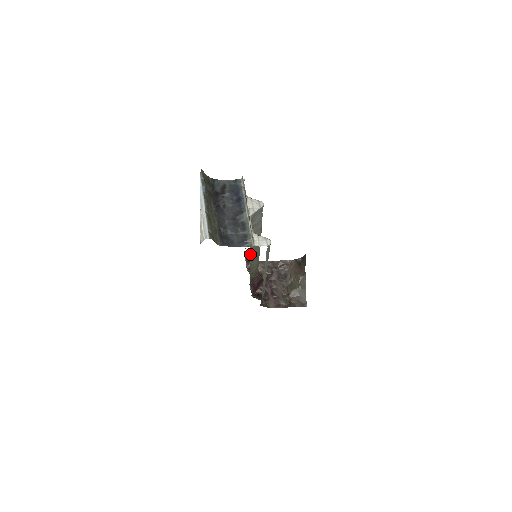
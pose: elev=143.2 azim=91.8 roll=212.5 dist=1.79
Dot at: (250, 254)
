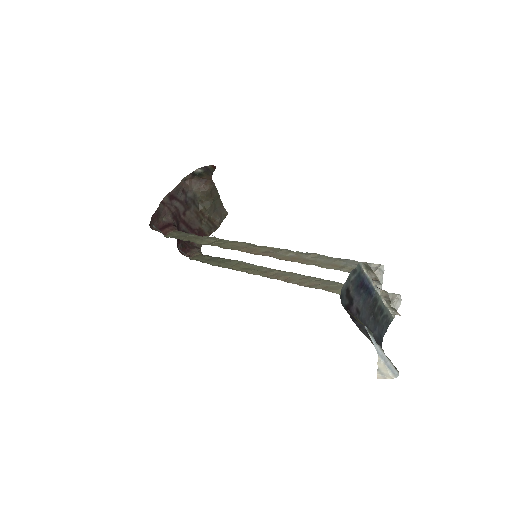
Dot at: occluded
